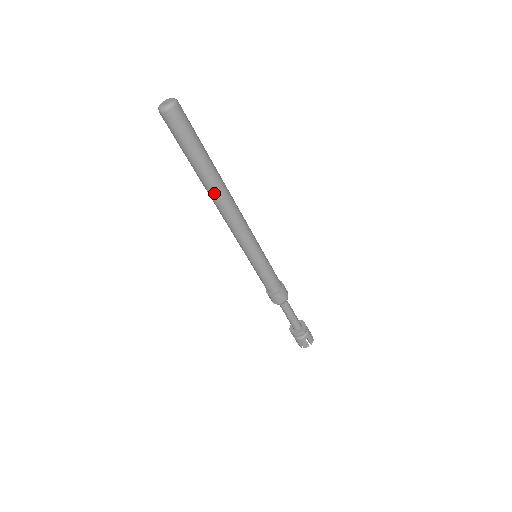
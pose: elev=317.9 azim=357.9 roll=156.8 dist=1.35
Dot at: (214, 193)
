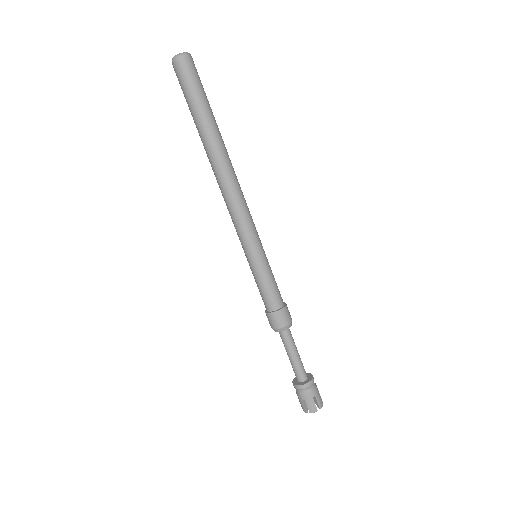
Dot at: (210, 160)
